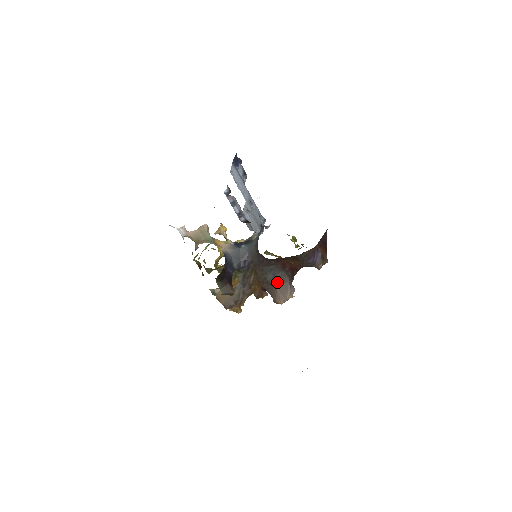
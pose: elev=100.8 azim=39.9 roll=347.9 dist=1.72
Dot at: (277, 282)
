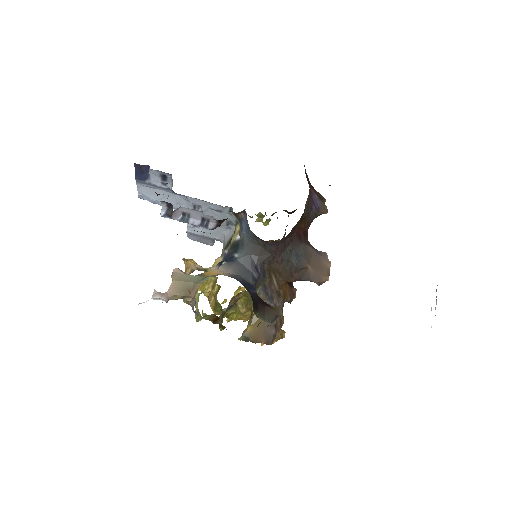
Dot at: (305, 260)
